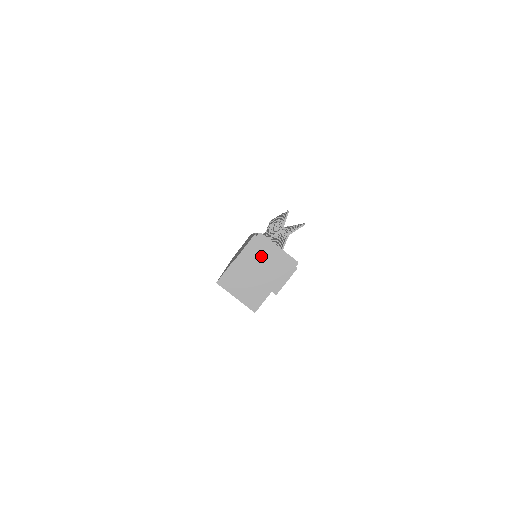
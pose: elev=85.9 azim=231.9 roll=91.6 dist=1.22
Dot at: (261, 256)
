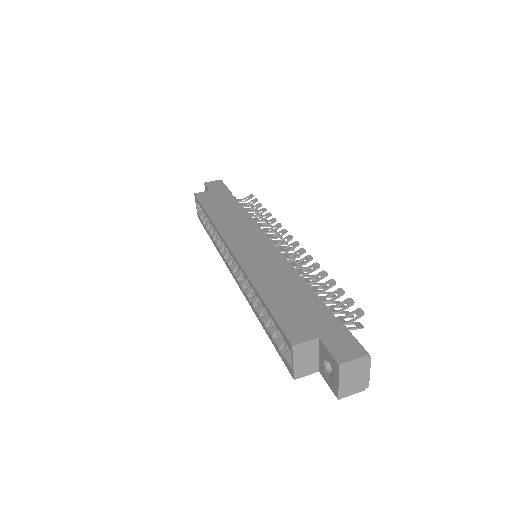
Dot at: (356, 371)
